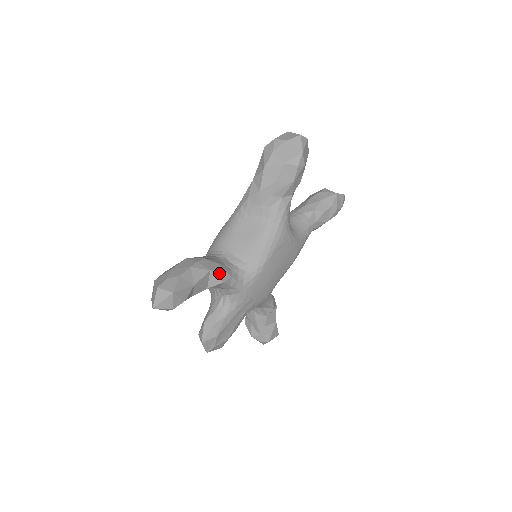
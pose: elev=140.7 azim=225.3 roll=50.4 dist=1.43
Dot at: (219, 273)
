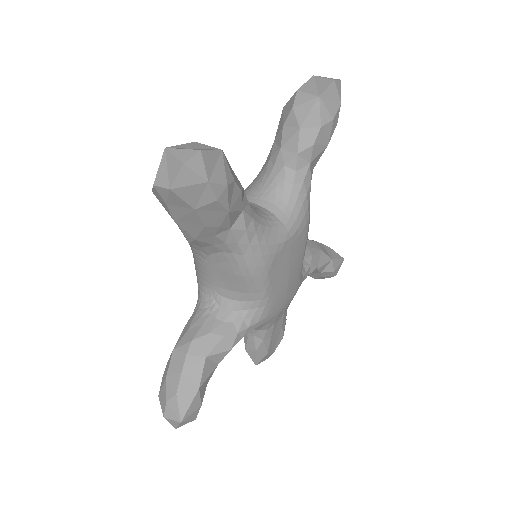
Dot at: (219, 347)
